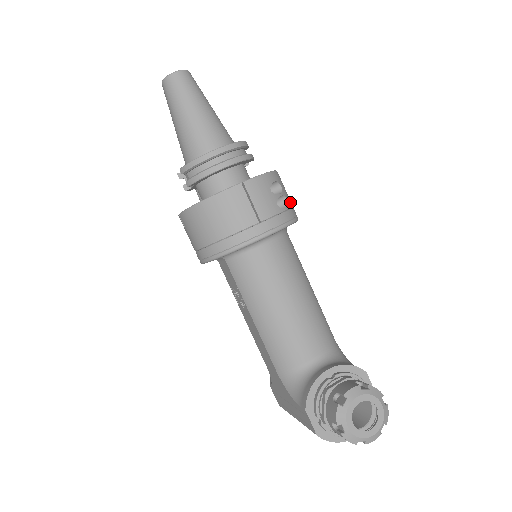
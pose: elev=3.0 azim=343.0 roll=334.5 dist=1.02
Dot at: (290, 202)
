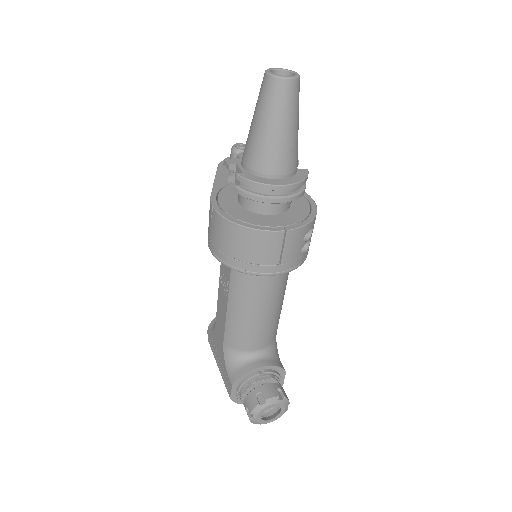
Dot at: occluded
